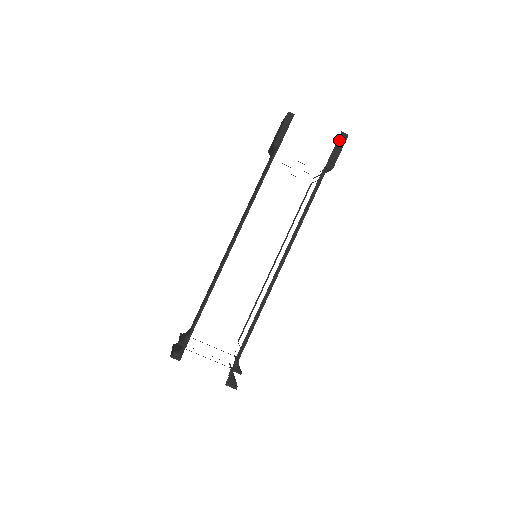
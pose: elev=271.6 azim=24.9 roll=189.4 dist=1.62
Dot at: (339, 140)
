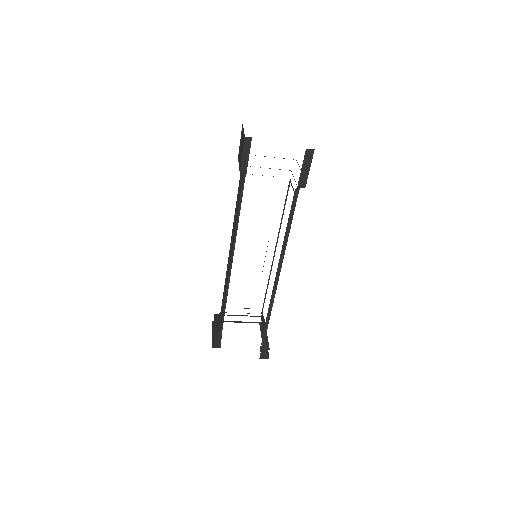
Dot at: (305, 158)
